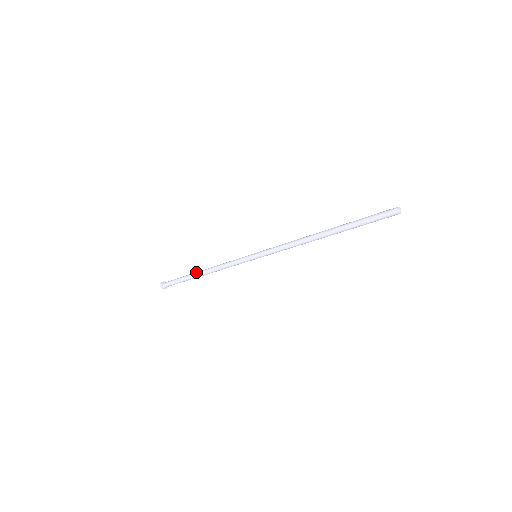
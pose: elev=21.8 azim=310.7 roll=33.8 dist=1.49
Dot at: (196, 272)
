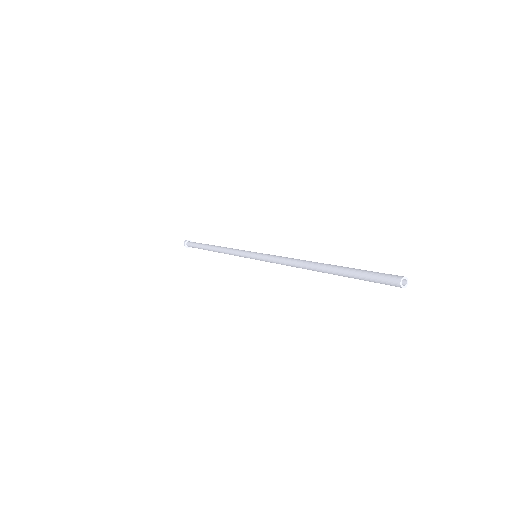
Dot at: (209, 246)
